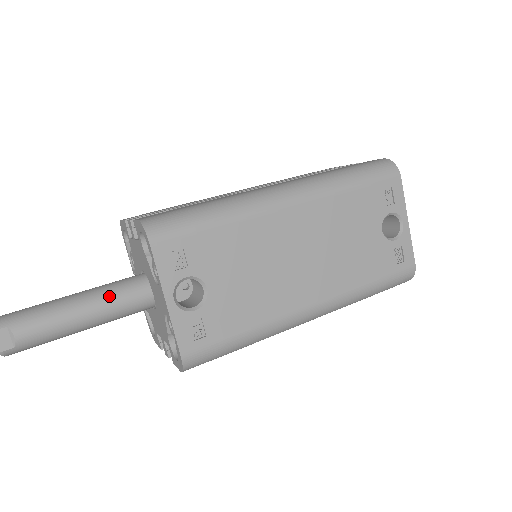
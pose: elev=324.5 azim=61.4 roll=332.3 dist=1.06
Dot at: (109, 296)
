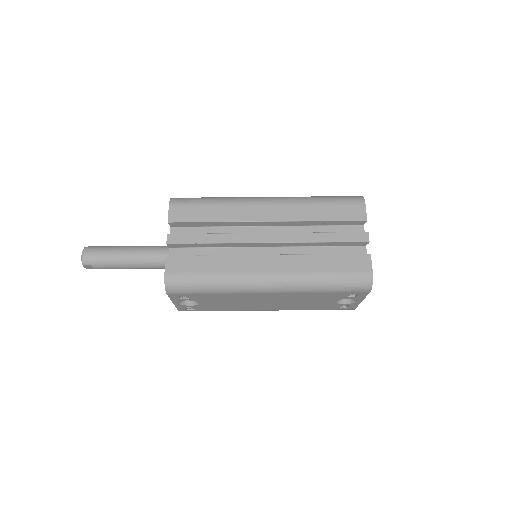
Dot at: (148, 265)
